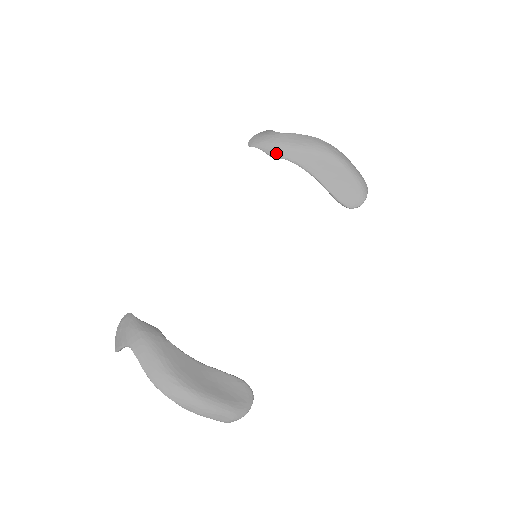
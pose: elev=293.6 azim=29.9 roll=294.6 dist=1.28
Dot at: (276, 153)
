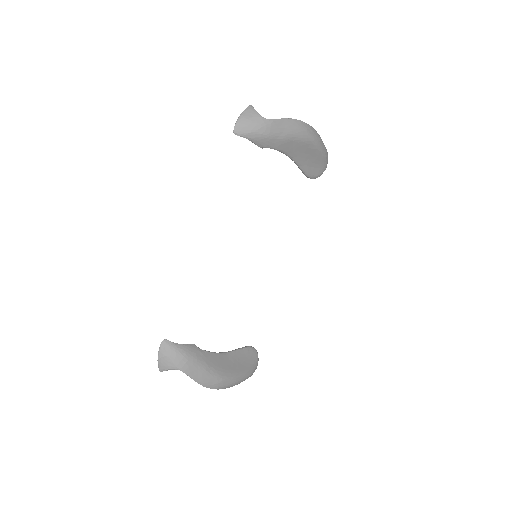
Dot at: (264, 144)
